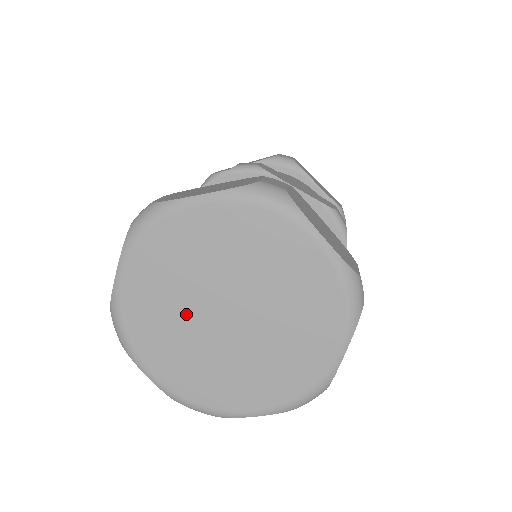
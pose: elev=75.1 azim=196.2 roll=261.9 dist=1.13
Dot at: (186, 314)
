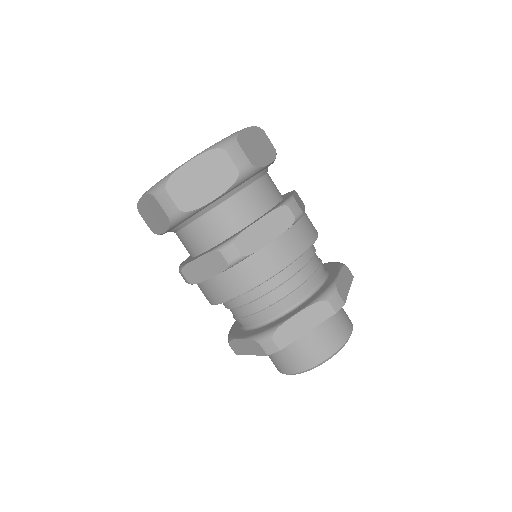
Dot at: occluded
